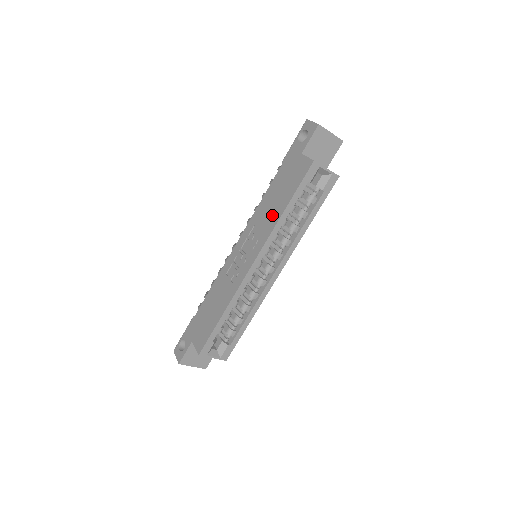
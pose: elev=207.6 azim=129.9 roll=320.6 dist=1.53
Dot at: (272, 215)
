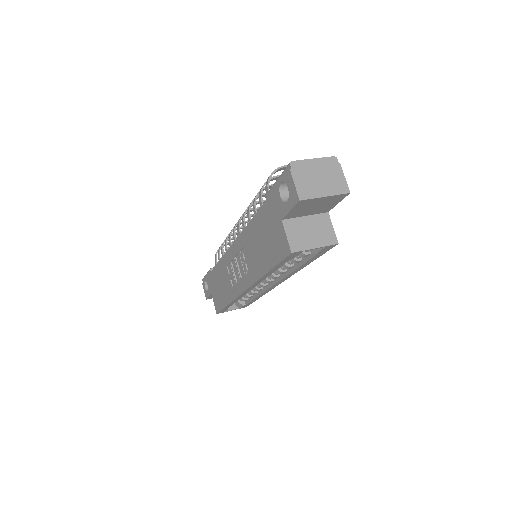
Dot at: (256, 262)
